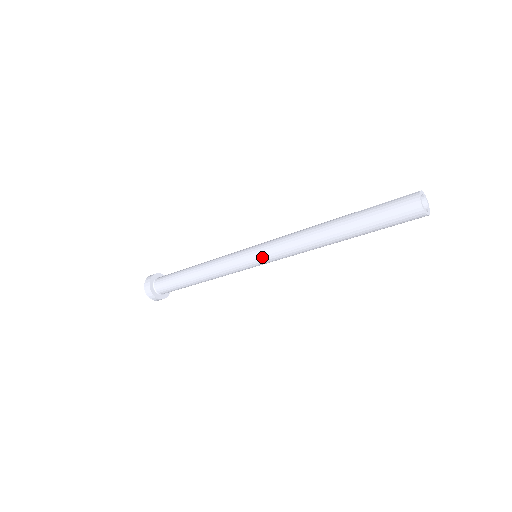
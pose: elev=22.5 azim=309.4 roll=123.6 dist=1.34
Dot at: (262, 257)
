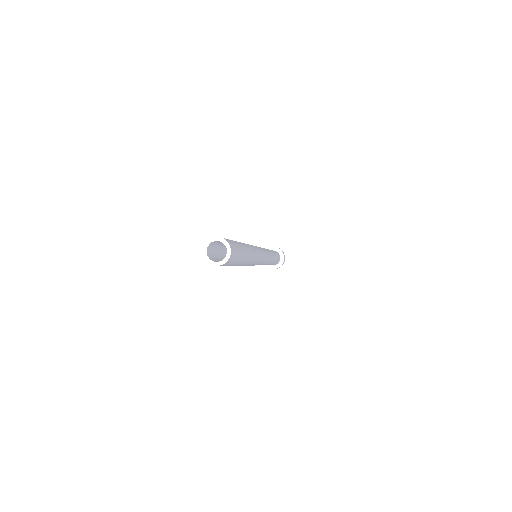
Dot at: occluded
